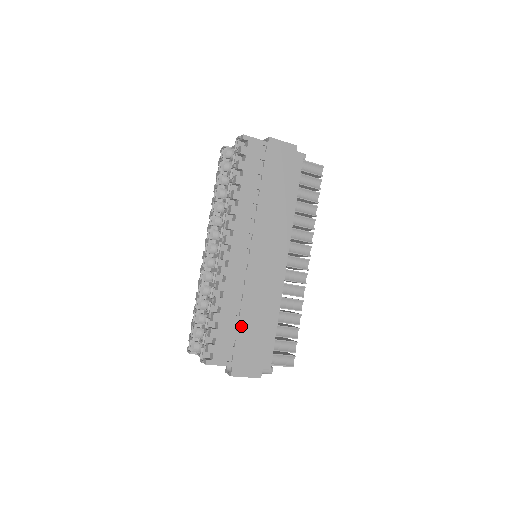
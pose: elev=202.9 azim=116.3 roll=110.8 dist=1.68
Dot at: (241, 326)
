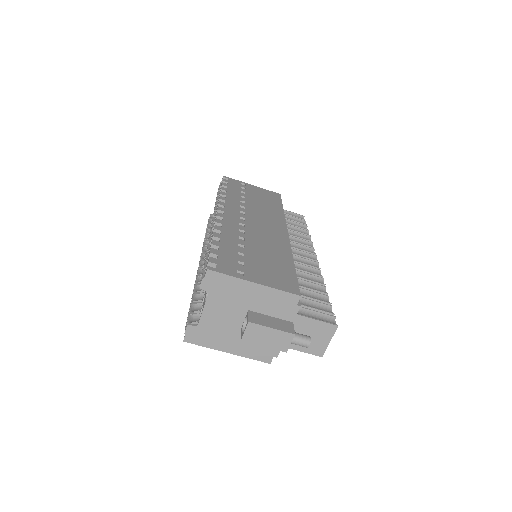
Dot at: (248, 256)
